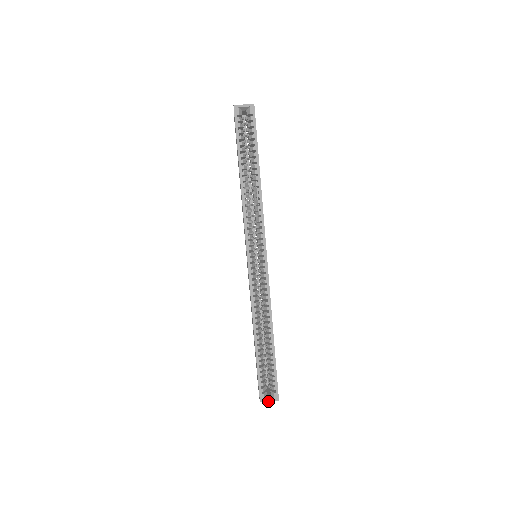
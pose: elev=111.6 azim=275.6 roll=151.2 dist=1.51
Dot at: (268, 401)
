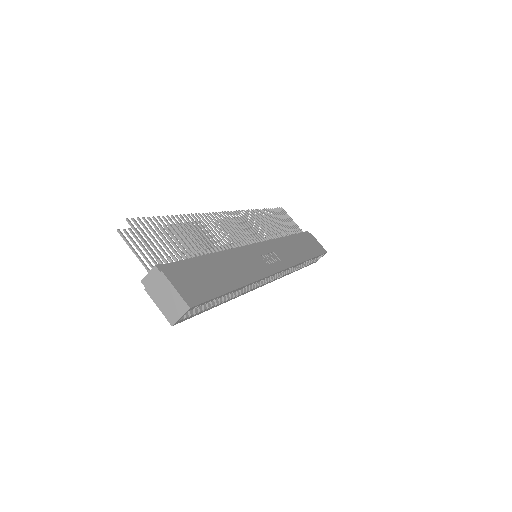
Dot at: occluded
